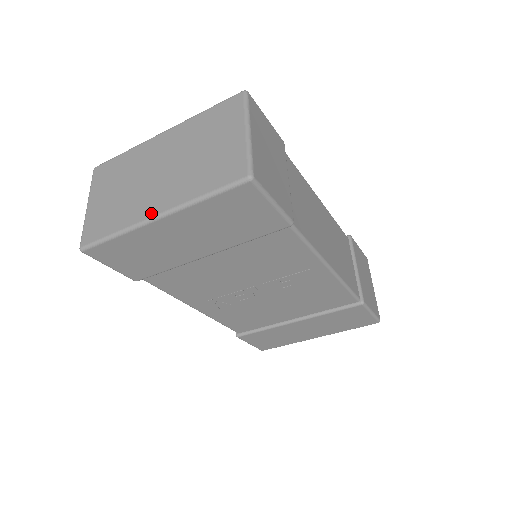
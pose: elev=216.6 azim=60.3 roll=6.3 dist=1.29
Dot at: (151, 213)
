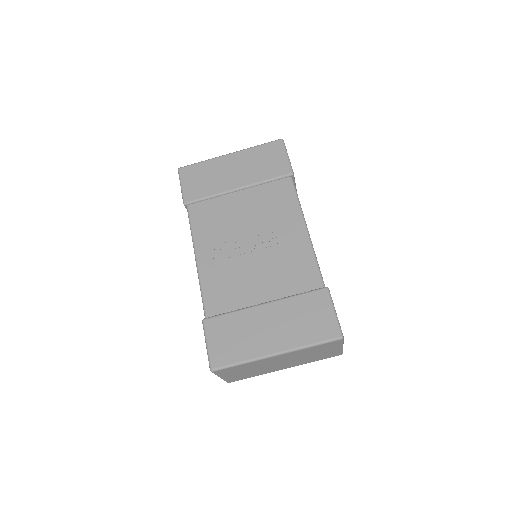
Dot at: occluded
